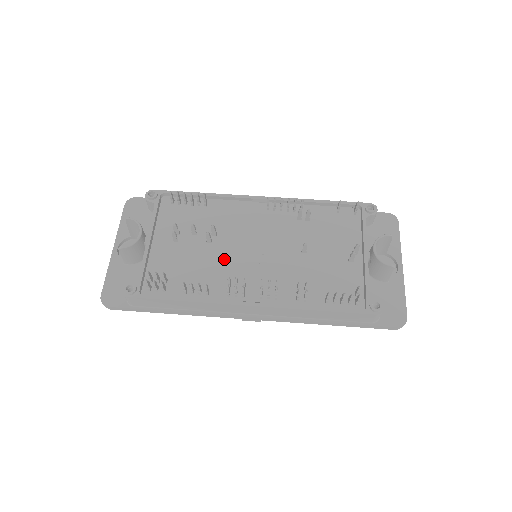
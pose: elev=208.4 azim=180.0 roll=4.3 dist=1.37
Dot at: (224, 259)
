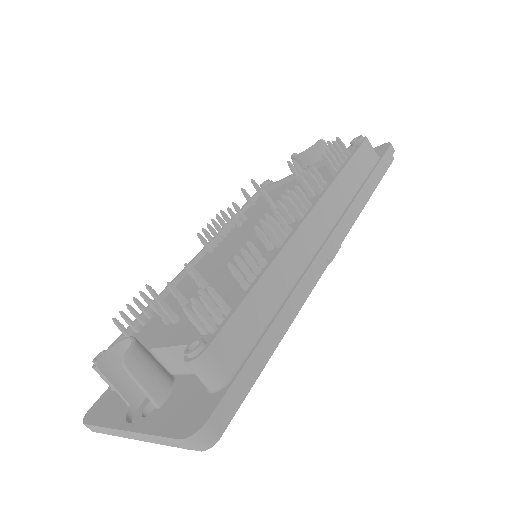
Dot at: (236, 266)
